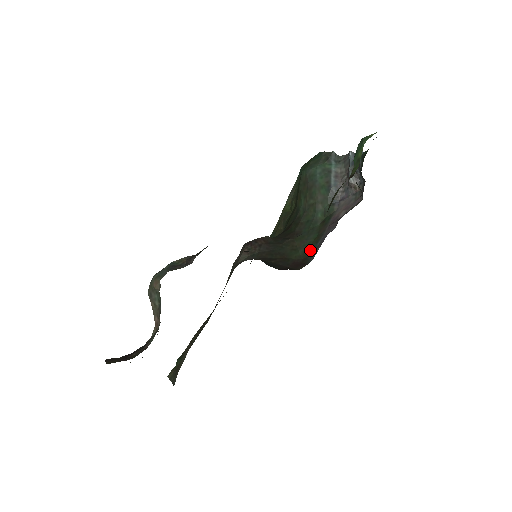
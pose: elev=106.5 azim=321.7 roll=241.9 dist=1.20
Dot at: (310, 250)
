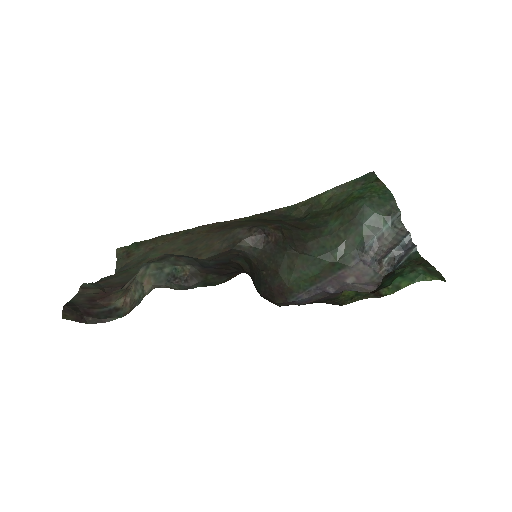
Dot at: (300, 286)
